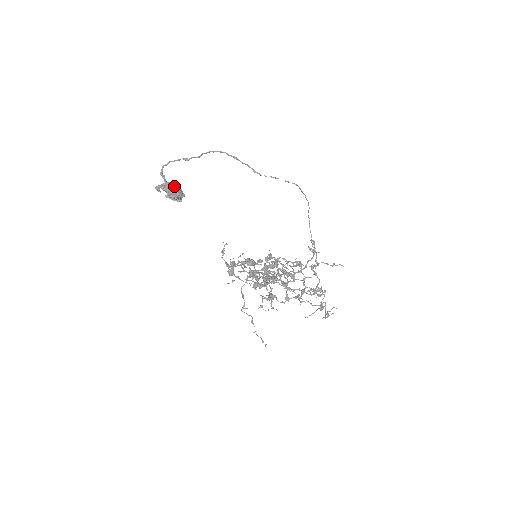
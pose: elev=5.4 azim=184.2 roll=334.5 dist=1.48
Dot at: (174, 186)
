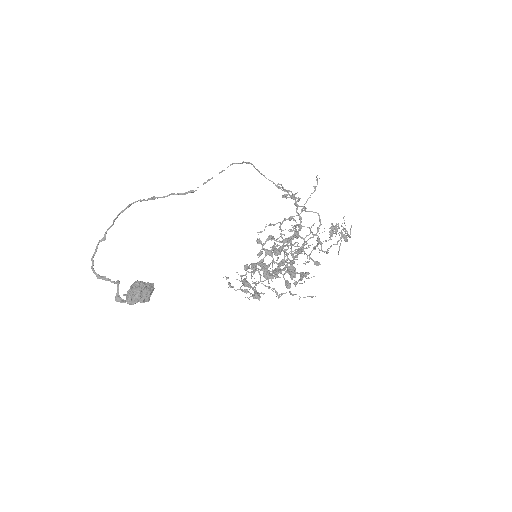
Dot at: (138, 290)
